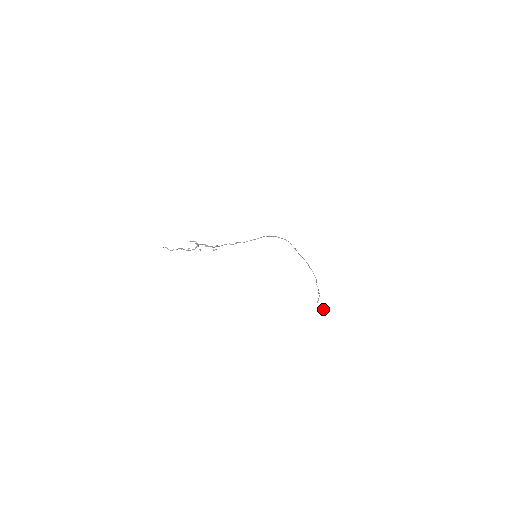
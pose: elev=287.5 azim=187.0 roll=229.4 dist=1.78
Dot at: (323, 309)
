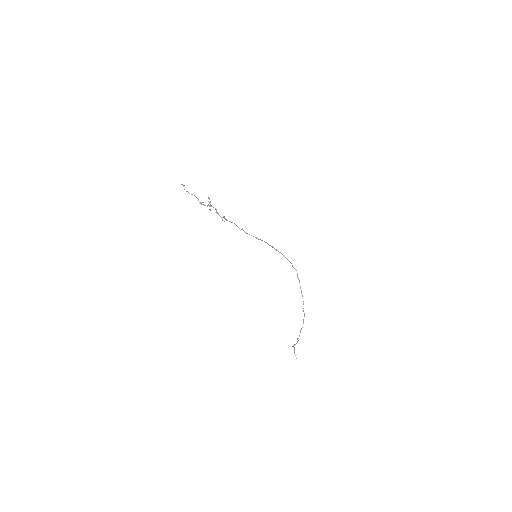
Dot at: occluded
